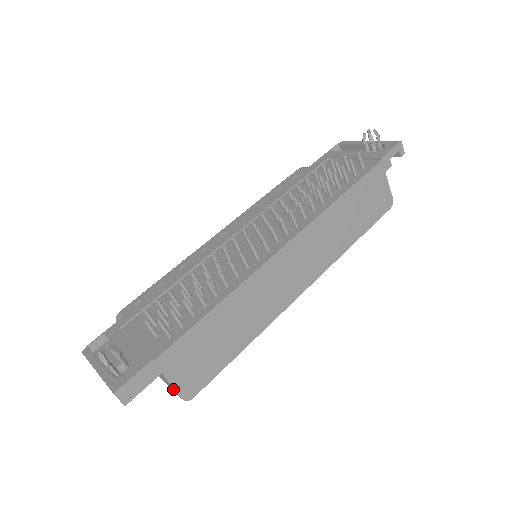
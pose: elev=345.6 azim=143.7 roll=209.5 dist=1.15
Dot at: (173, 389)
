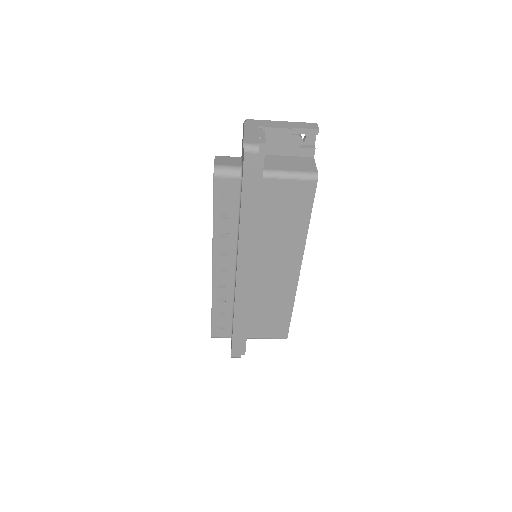
Dot at: (310, 168)
